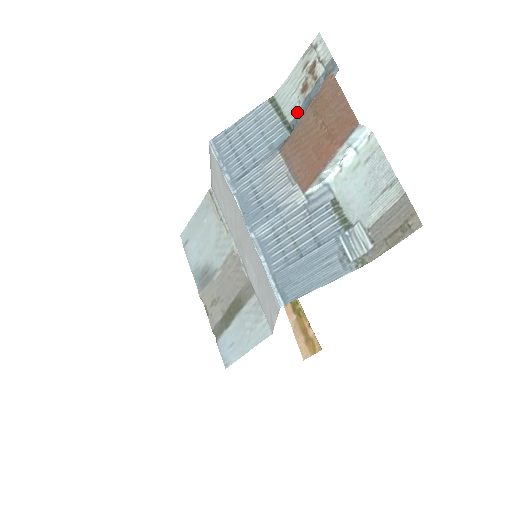
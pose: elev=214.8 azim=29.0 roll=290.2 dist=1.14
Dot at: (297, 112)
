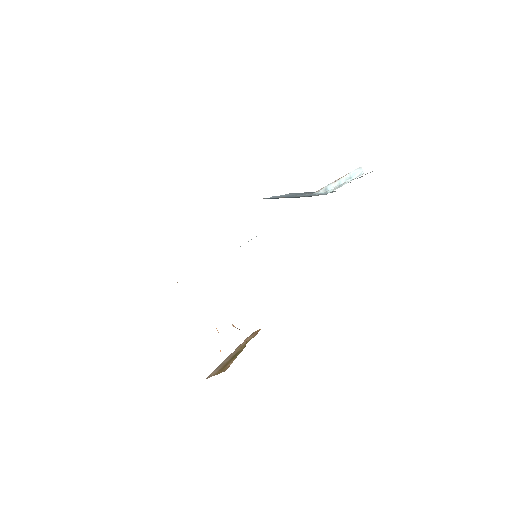
Dot at: occluded
